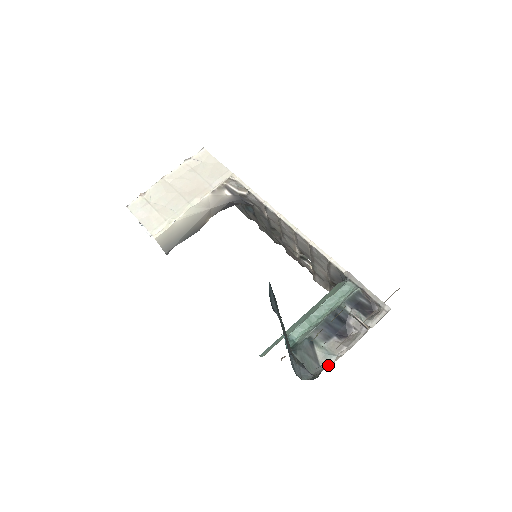
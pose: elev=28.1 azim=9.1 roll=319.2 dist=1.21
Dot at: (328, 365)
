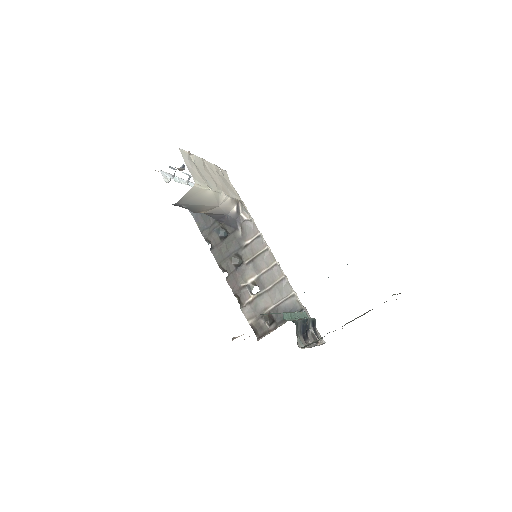
Dot at: (301, 348)
